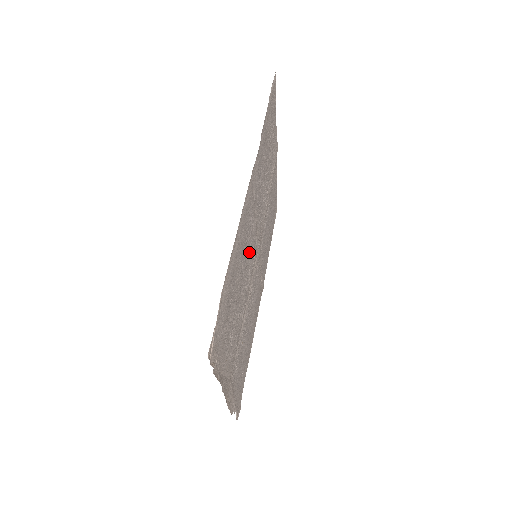
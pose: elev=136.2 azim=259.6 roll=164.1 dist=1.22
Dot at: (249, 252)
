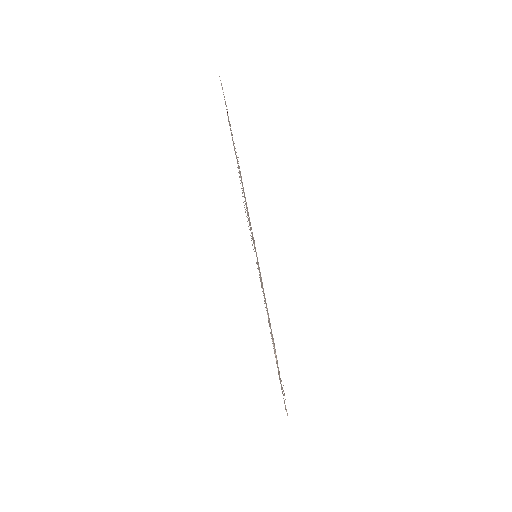
Dot at: occluded
